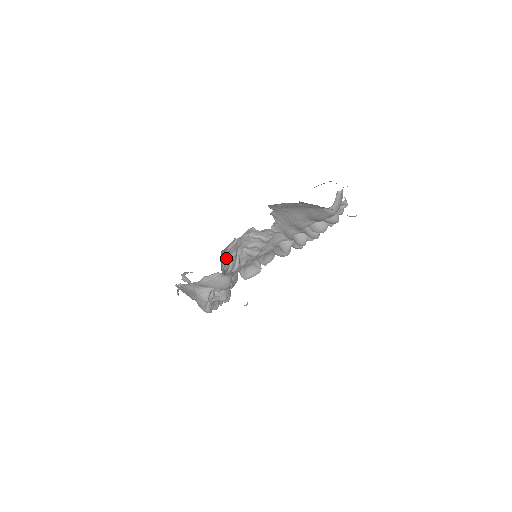
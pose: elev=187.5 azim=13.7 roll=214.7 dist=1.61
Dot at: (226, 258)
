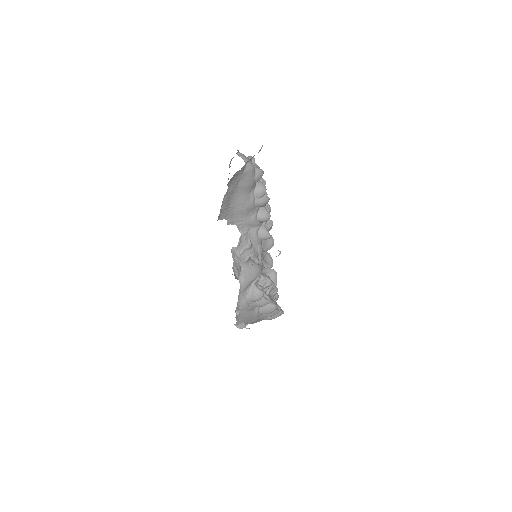
Dot at: occluded
